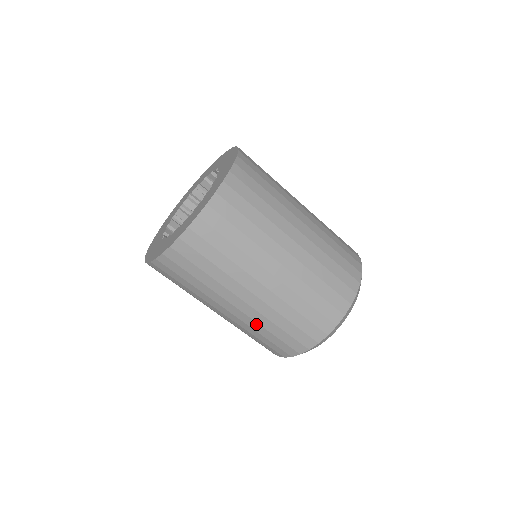
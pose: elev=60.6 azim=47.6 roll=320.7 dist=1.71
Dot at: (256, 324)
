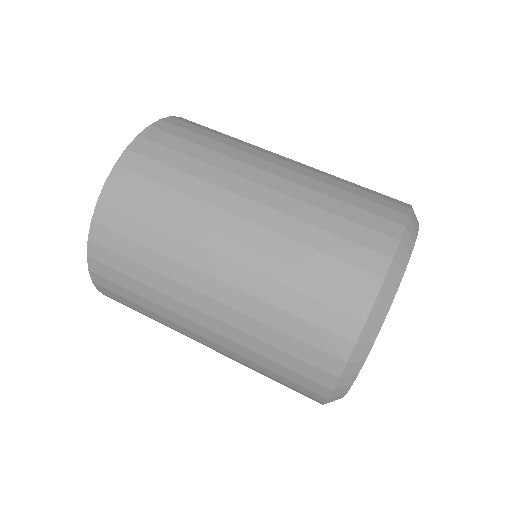
Dot at: (264, 282)
